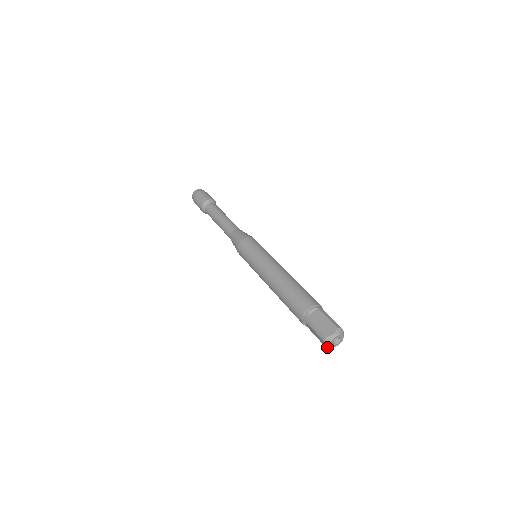
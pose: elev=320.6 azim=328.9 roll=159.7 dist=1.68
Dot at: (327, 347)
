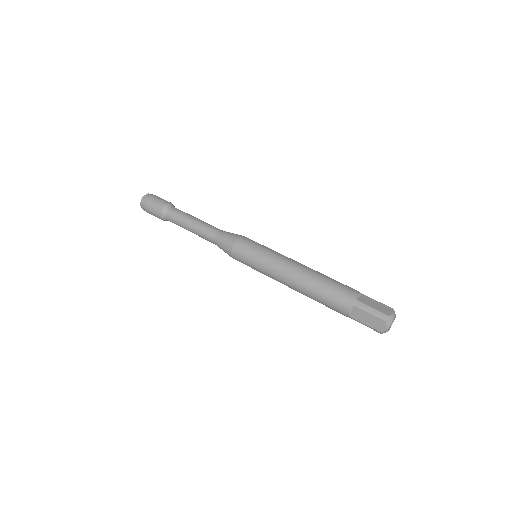
Dot at: occluded
